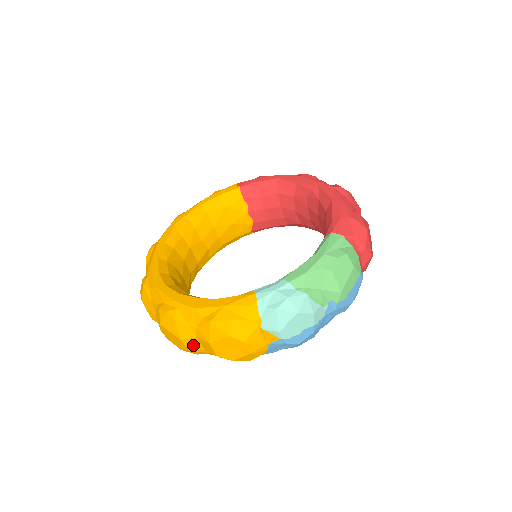
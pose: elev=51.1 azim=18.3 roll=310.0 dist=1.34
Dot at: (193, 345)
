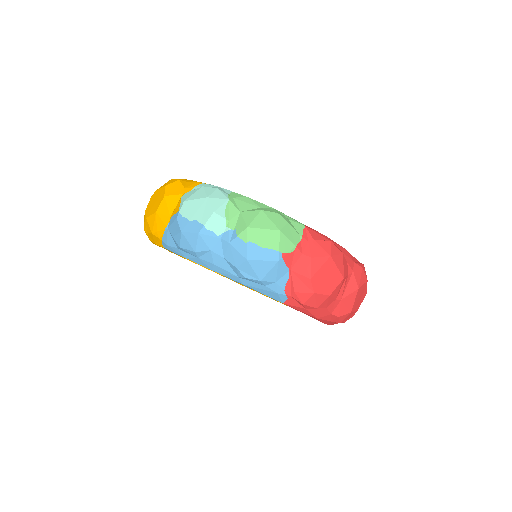
Dot at: occluded
